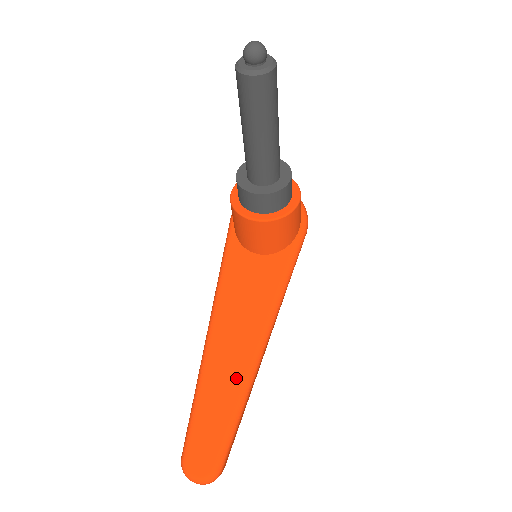
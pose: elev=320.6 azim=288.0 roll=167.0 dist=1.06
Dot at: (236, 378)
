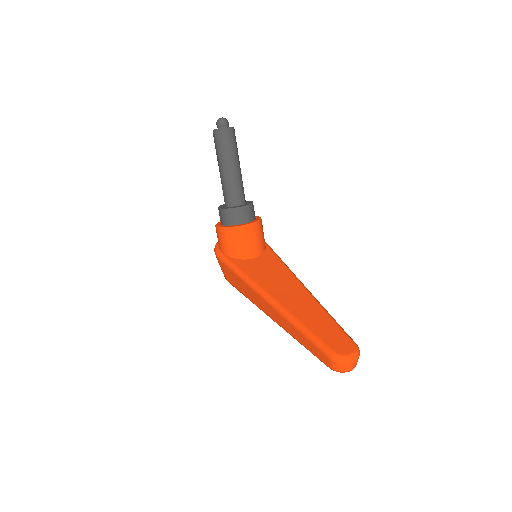
Dot at: (311, 304)
